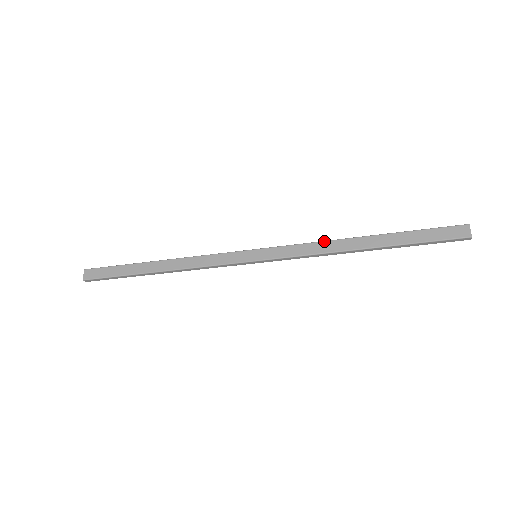
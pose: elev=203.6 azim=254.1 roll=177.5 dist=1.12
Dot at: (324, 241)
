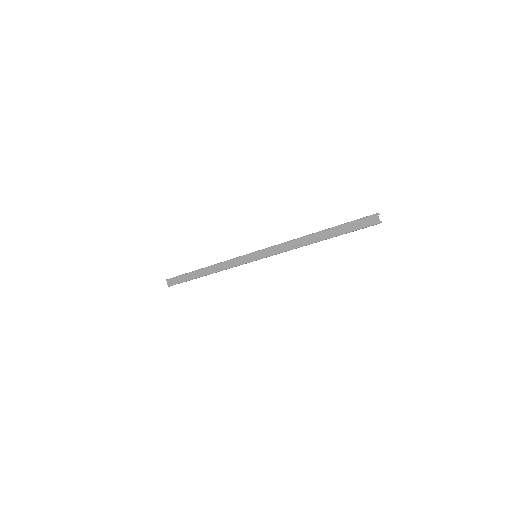
Dot at: (292, 240)
